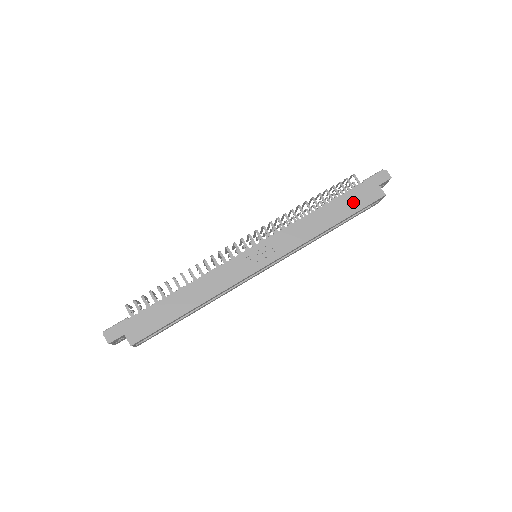
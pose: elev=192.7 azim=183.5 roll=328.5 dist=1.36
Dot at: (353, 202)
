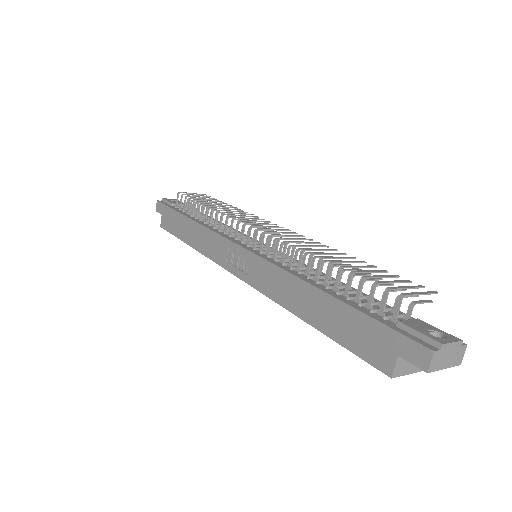
Dot at: (347, 328)
